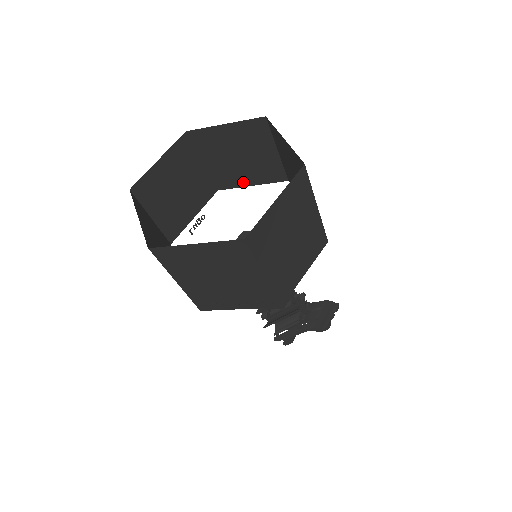
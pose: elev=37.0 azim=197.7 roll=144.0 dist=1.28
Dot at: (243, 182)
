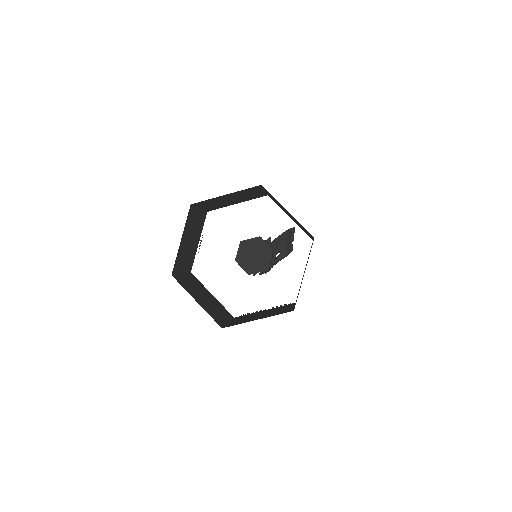
Dot at: (230, 204)
